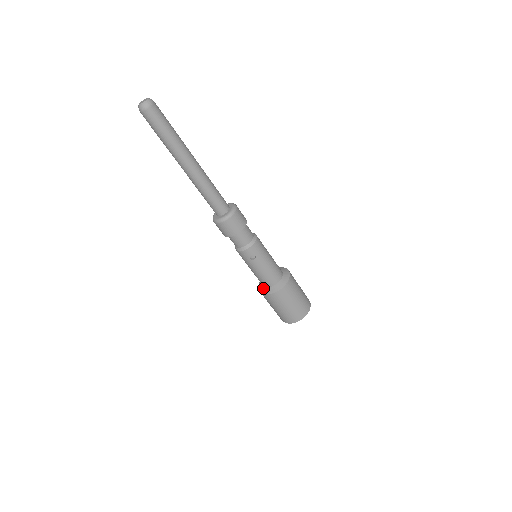
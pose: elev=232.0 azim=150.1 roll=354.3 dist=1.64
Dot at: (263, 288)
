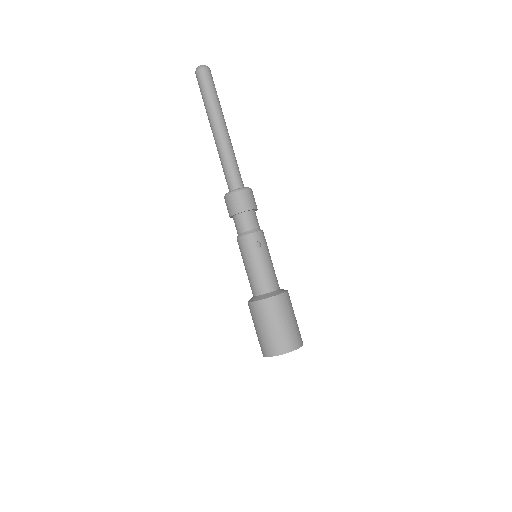
Dot at: (257, 296)
